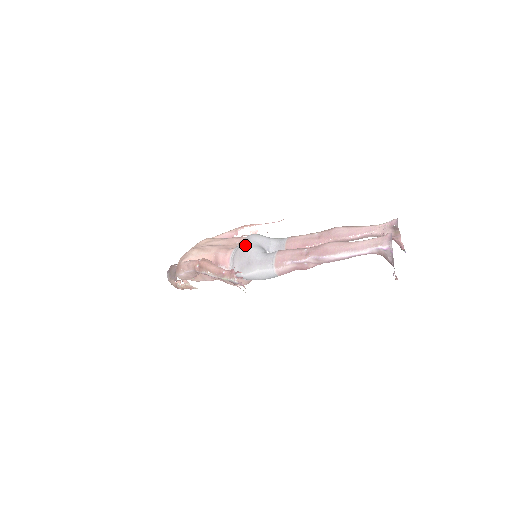
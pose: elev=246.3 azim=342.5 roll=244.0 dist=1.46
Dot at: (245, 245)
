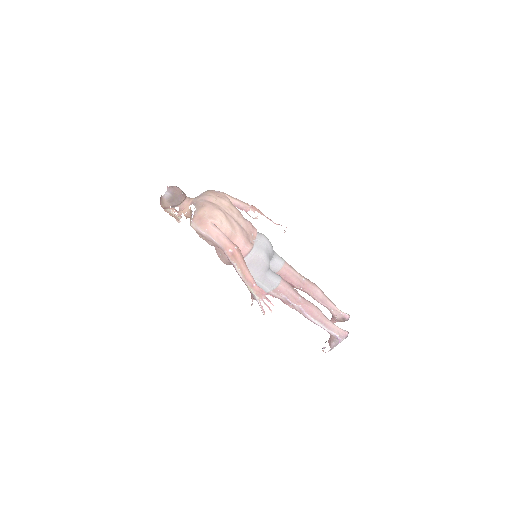
Dot at: (265, 254)
